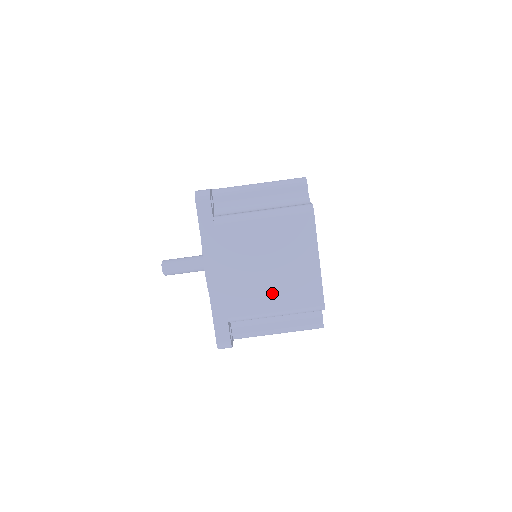
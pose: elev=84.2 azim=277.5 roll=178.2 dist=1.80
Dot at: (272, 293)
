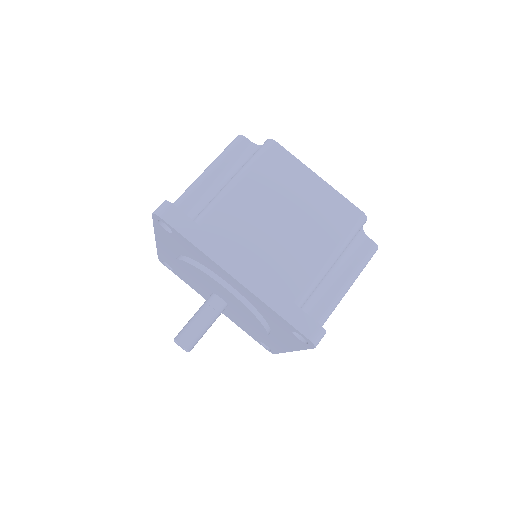
Dot at: (311, 242)
